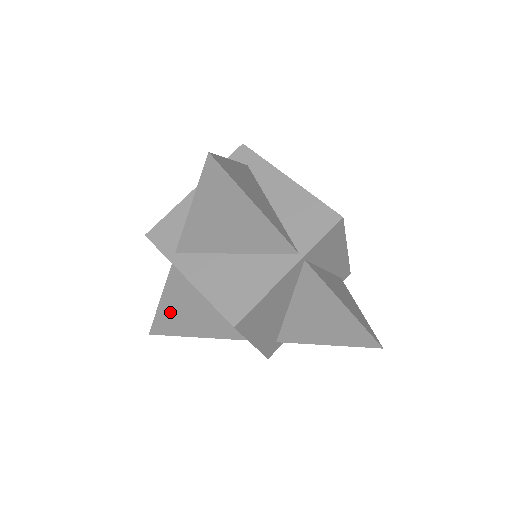
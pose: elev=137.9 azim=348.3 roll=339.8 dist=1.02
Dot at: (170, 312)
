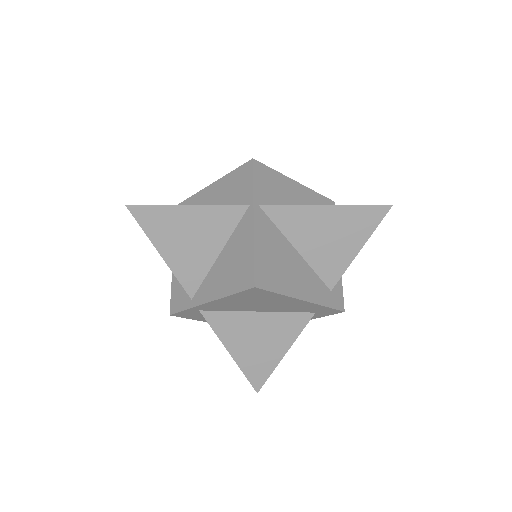
Dot at: (245, 354)
